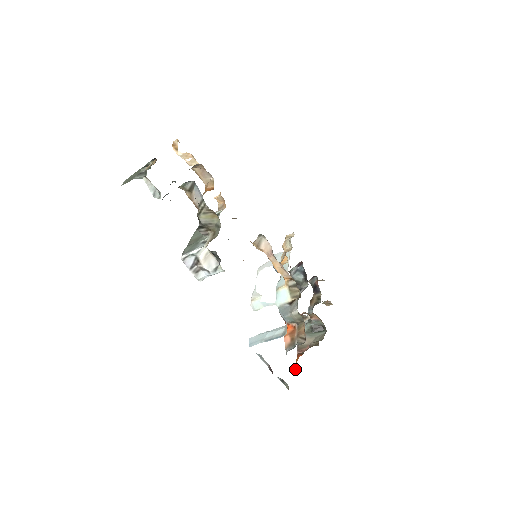
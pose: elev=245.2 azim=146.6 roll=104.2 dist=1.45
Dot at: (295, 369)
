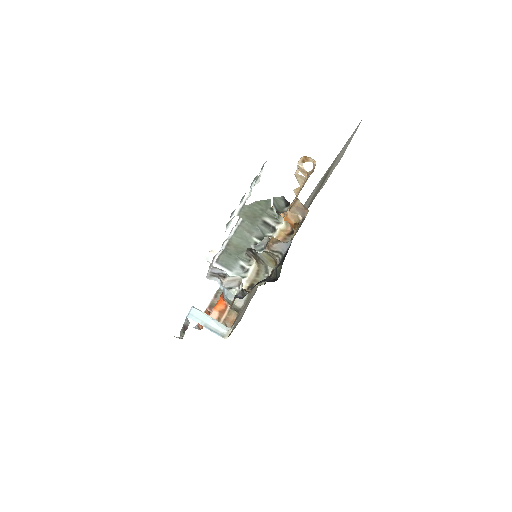
Dot at: (198, 325)
